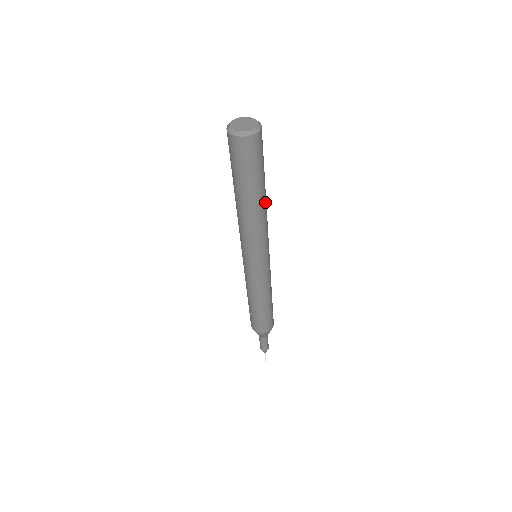
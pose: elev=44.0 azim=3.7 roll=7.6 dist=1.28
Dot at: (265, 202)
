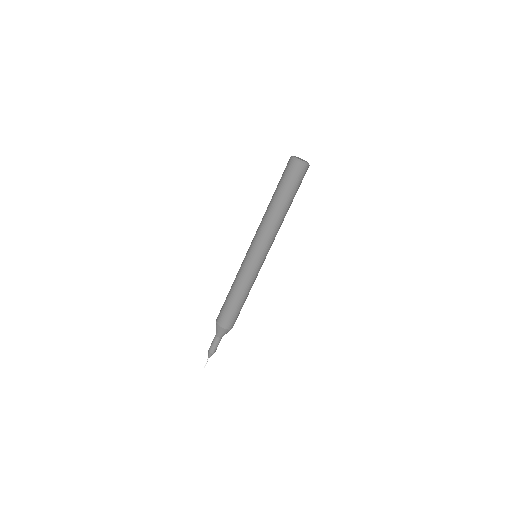
Dot at: (282, 214)
